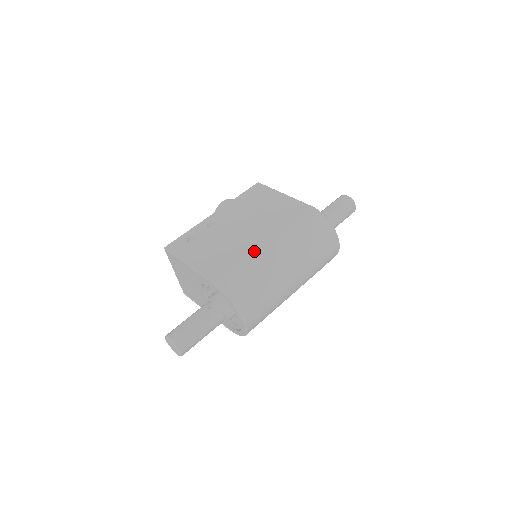
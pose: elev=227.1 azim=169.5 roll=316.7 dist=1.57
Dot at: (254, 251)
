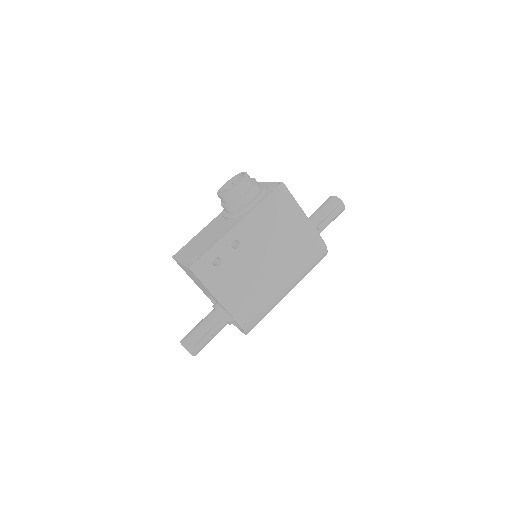
Dot at: (272, 290)
